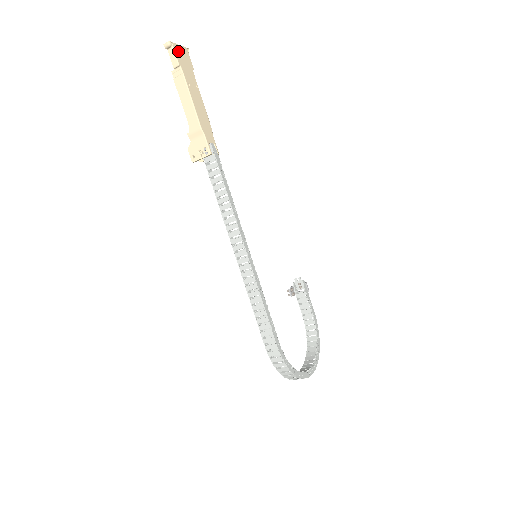
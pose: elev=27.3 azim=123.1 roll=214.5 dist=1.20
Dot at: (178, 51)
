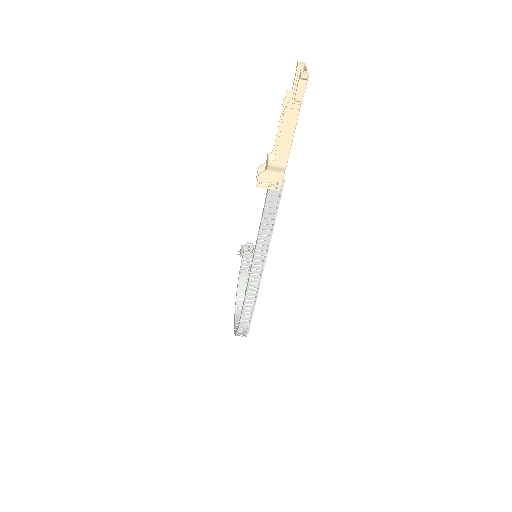
Dot at: (306, 81)
